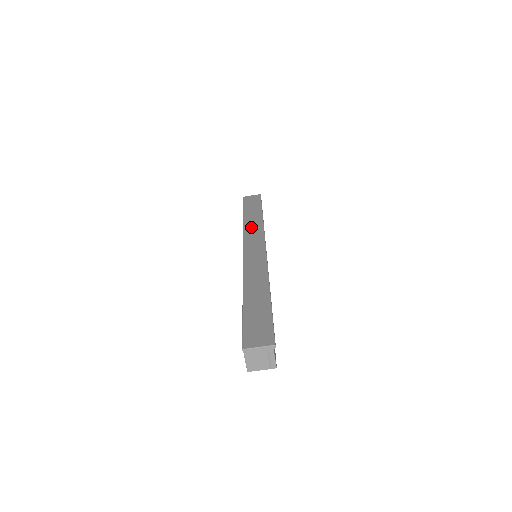
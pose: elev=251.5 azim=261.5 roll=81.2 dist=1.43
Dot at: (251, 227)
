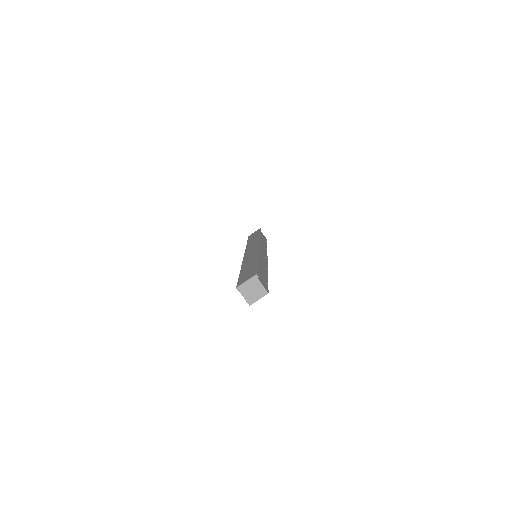
Dot at: occluded
